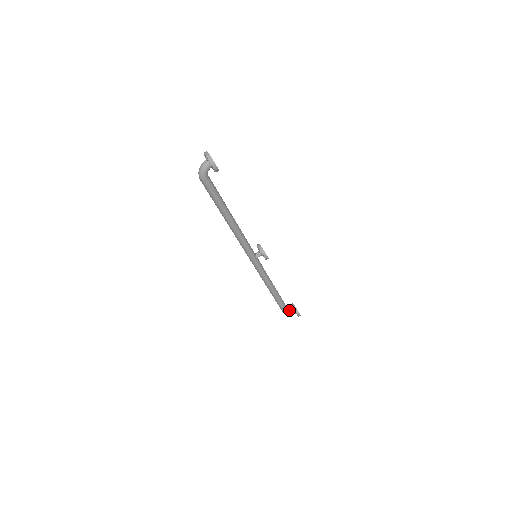
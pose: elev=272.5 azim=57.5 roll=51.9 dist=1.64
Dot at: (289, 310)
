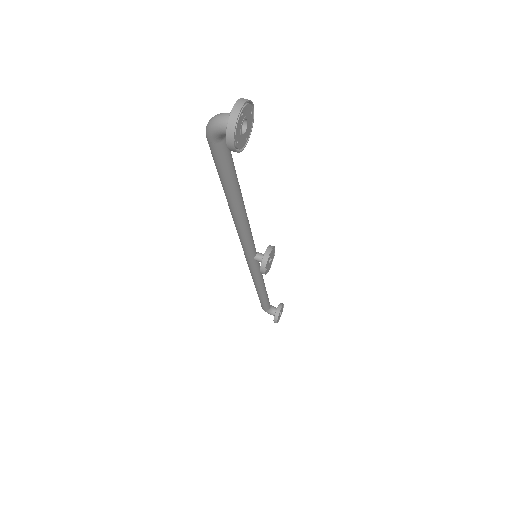
Dot at: (271, 308)
